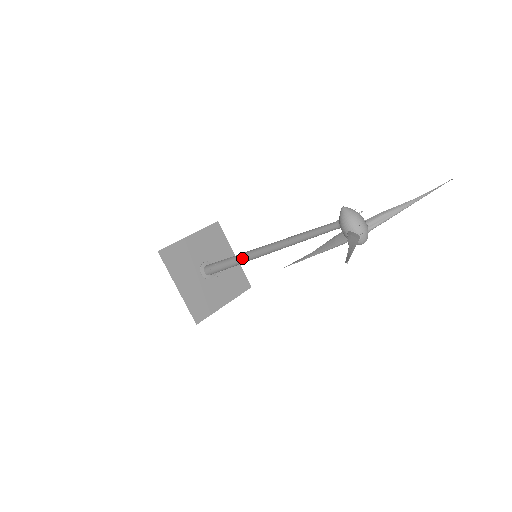
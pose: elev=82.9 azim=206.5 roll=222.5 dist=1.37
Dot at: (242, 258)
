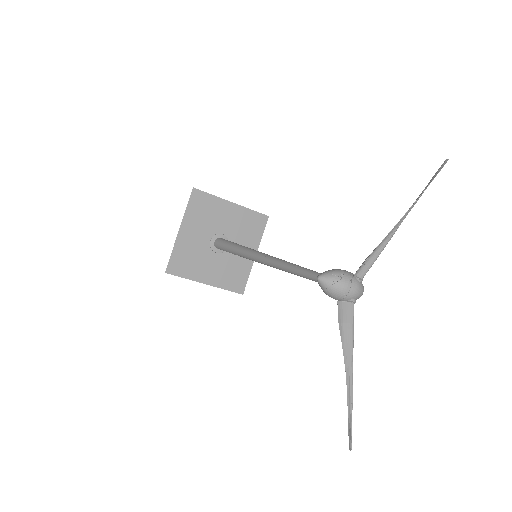
Dot at: occluded
